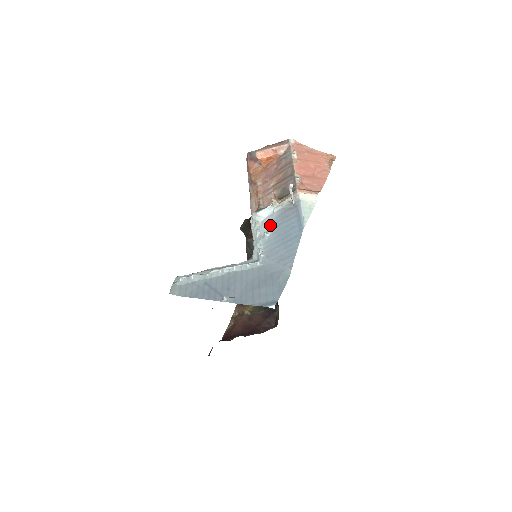
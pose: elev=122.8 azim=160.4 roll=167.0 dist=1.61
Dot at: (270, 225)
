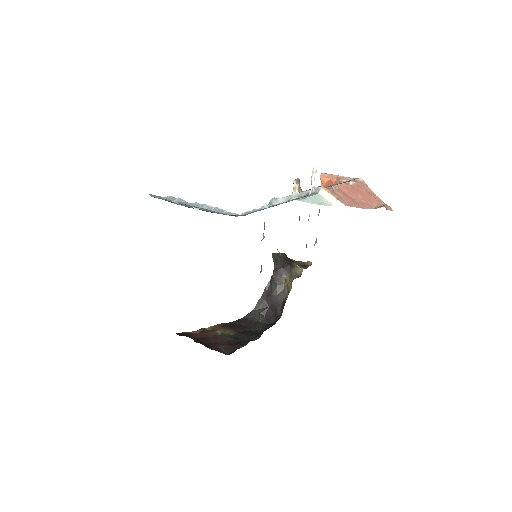
Dot at: (277, 204)
